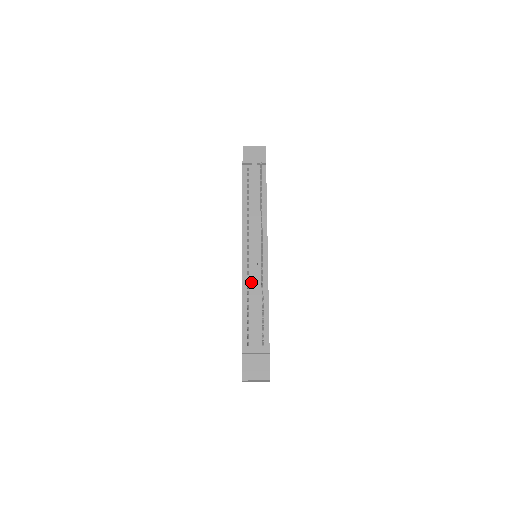
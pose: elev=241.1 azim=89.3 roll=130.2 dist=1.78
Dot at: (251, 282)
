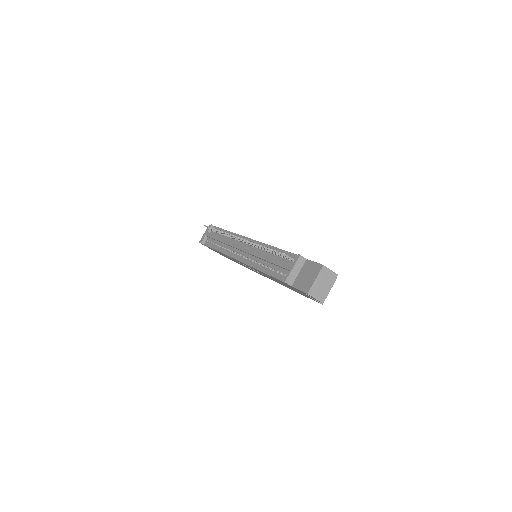
Dot at: (256, 259)
